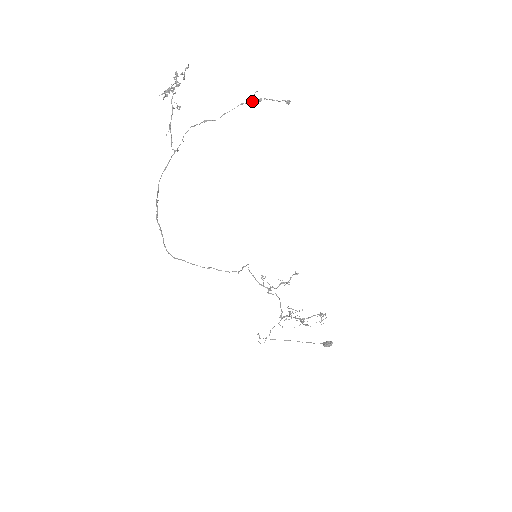
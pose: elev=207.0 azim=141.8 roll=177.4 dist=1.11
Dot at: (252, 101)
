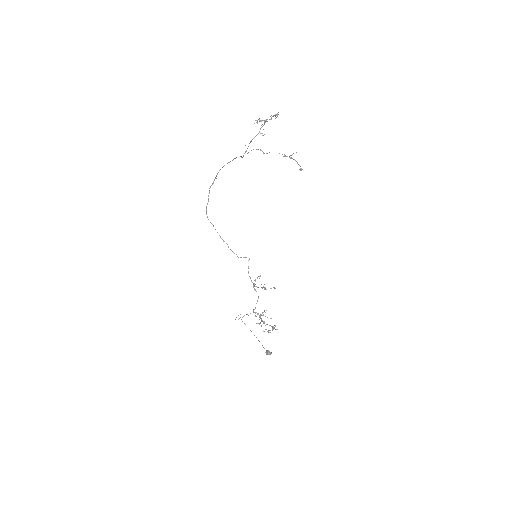
Dot at: (284, 155)
